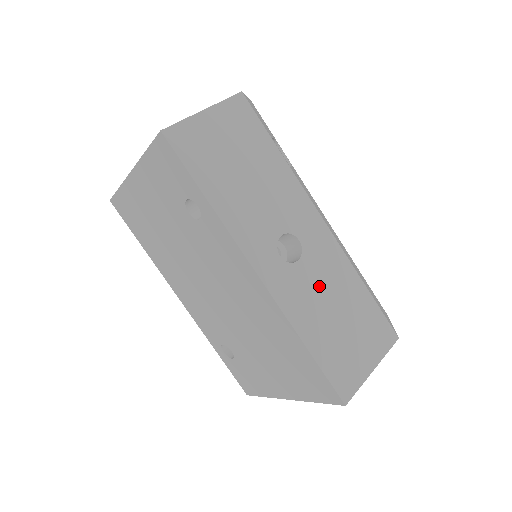
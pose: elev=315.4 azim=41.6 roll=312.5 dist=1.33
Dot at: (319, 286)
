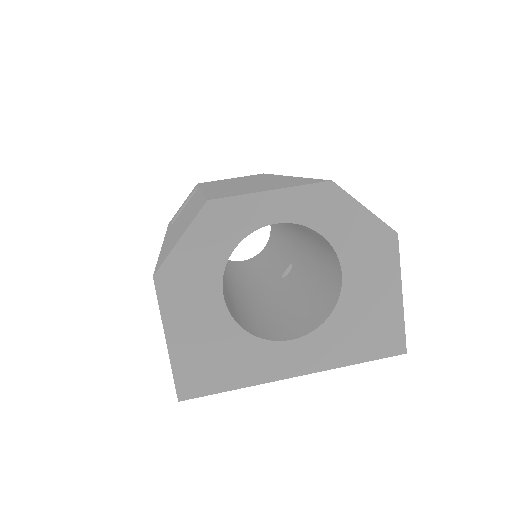
Dot at: occluded
